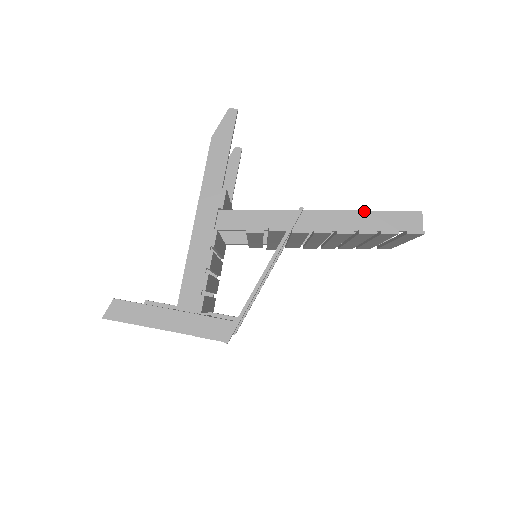
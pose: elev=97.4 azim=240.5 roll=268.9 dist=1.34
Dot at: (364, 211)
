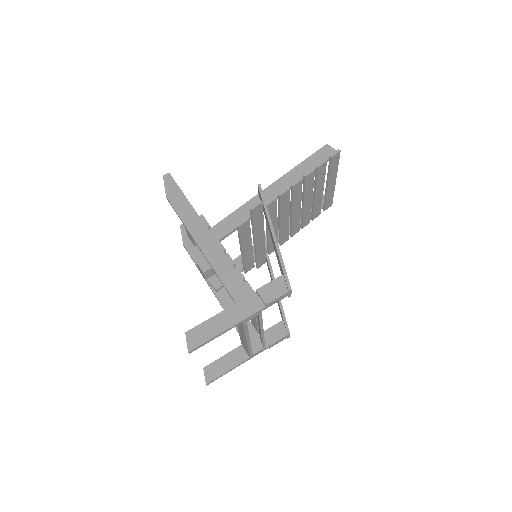
Dot at: (296, 167)
